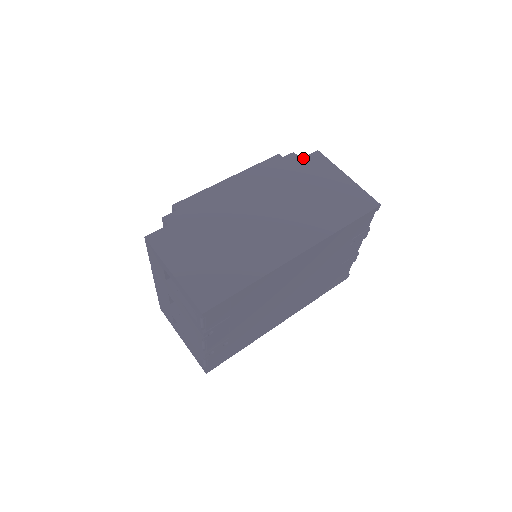
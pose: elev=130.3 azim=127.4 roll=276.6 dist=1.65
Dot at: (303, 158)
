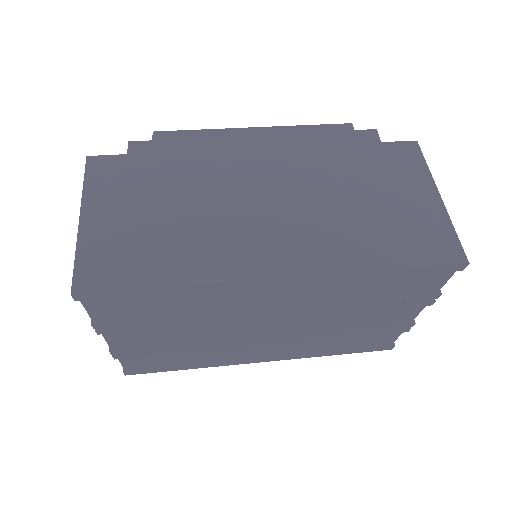
Dot at: (385, 142)
